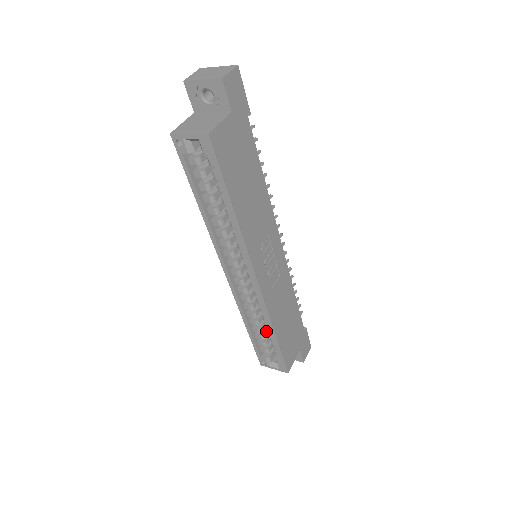
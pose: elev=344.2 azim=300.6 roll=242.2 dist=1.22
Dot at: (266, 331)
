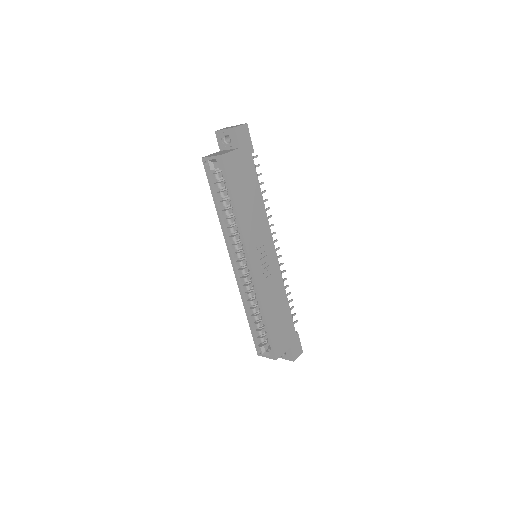
Dot at: (262, 322)
